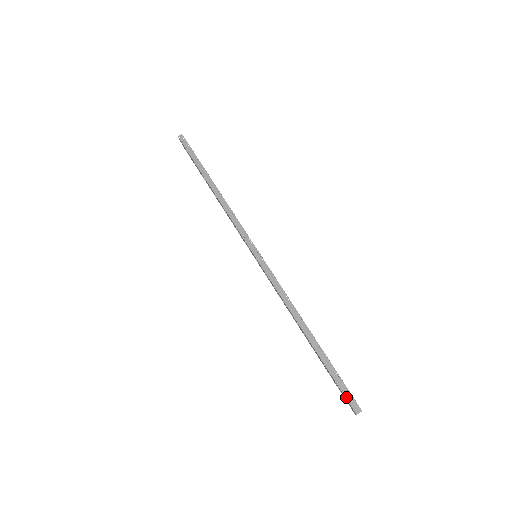
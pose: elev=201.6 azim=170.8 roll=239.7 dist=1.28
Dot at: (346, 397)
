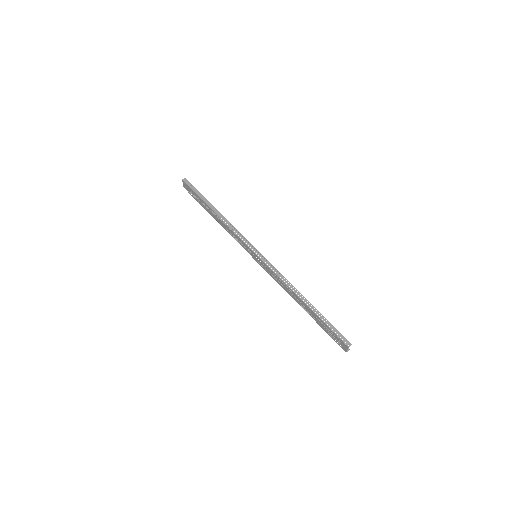
Dot at: (339, 337)
